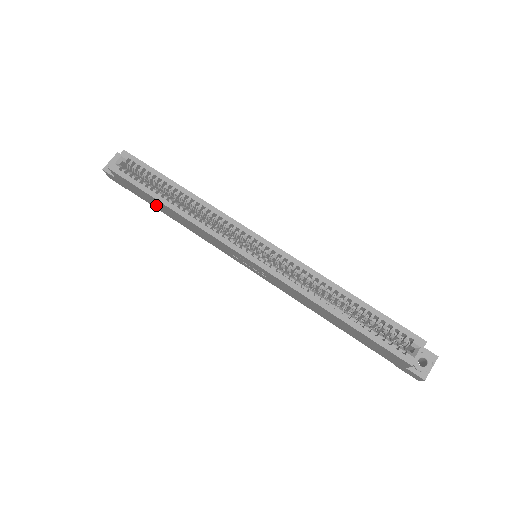
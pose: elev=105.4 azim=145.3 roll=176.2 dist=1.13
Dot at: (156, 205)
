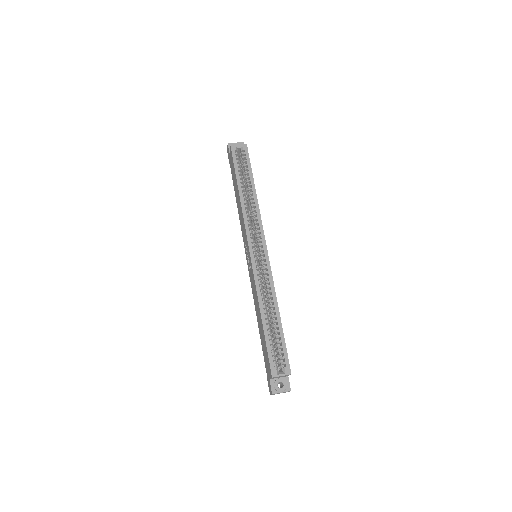
Dot at: (235, 185)
